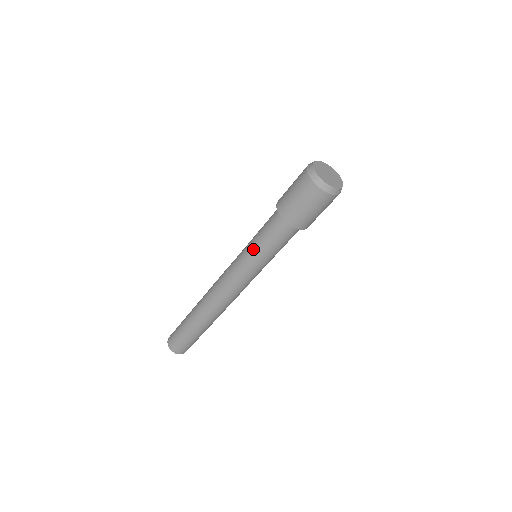
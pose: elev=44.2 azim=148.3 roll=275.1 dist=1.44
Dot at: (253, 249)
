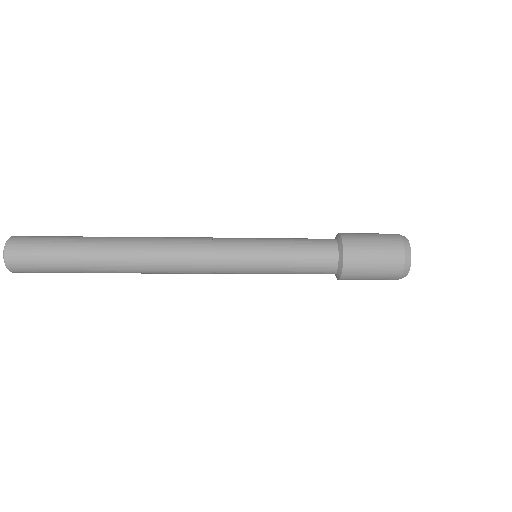
Dot at: (275, 255)
